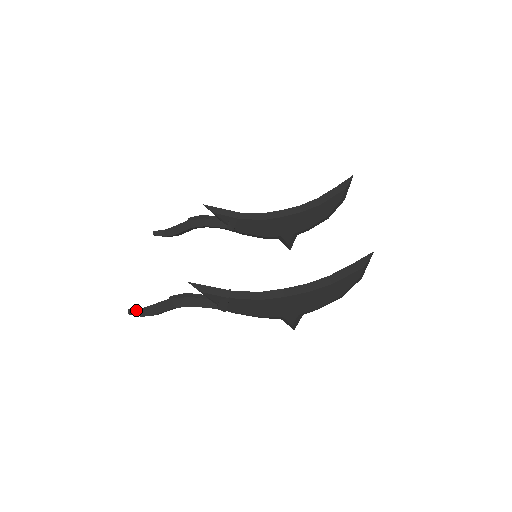
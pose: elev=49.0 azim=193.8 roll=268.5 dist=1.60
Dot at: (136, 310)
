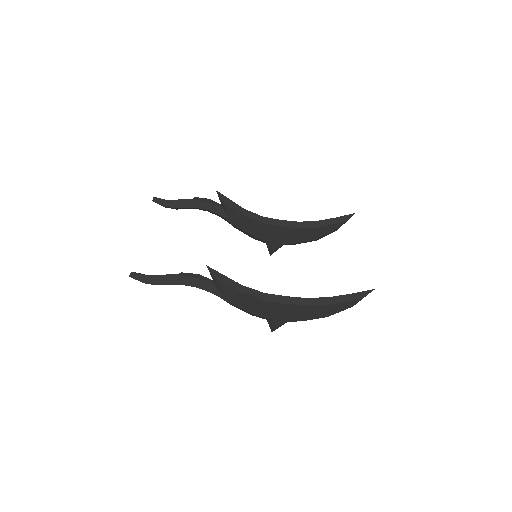
Dot at: (139, 275)
